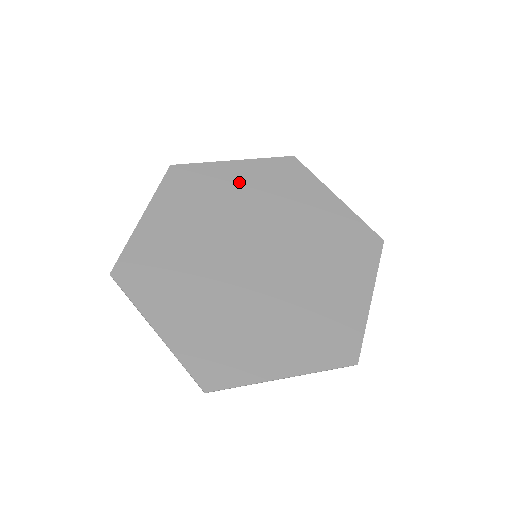
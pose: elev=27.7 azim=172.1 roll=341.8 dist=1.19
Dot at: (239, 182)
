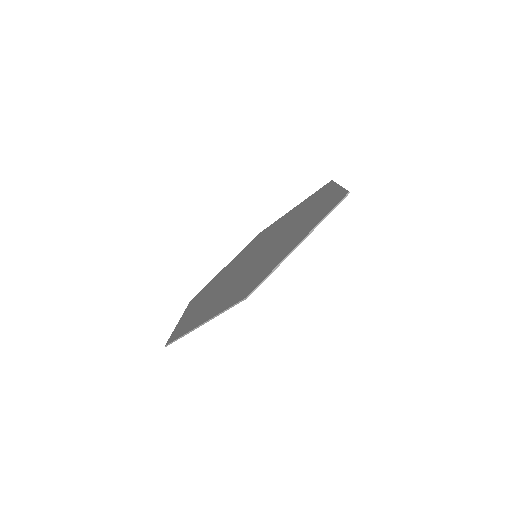
Dot at: occluded
